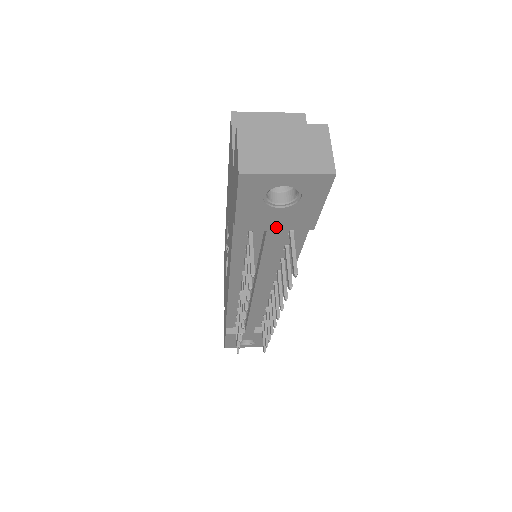
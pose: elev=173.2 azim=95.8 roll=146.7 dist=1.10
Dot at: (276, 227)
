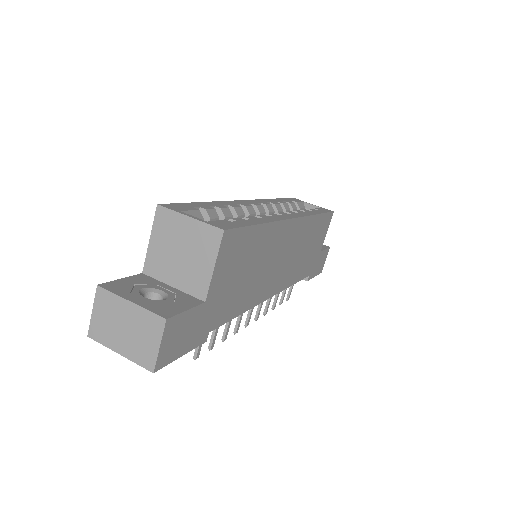
Dot at: occluded
